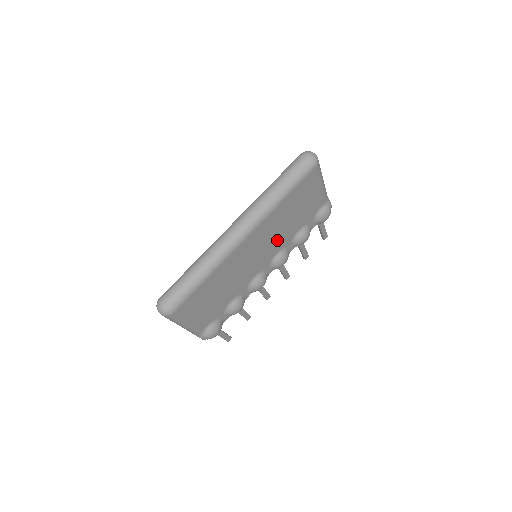
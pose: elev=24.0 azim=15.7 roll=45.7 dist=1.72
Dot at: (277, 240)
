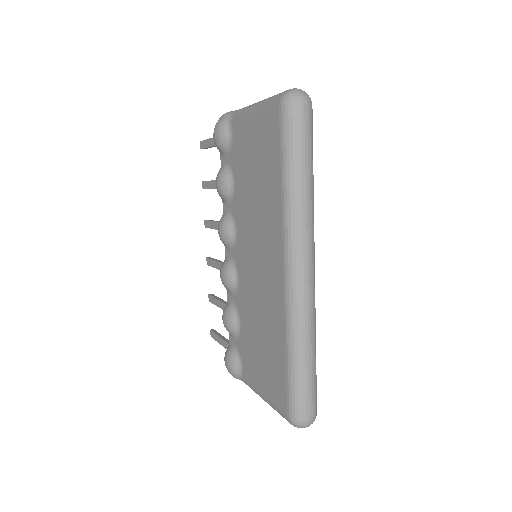
Dot at: occluded
